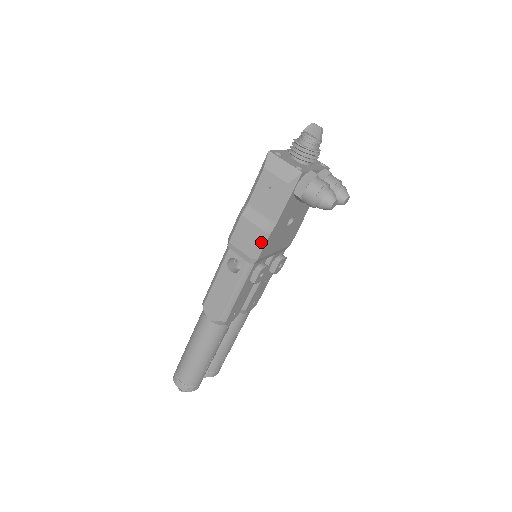
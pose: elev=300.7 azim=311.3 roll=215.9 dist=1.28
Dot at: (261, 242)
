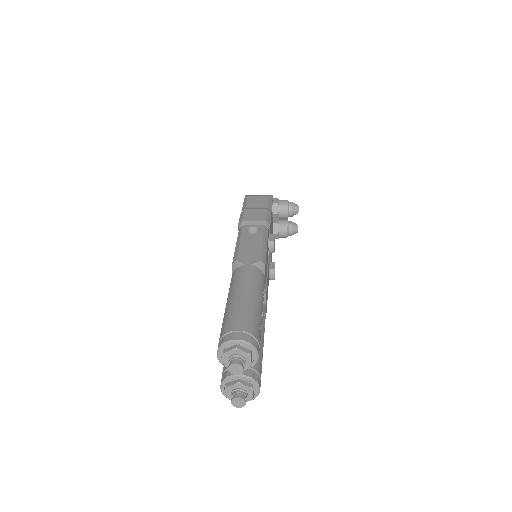
Dot at: (268, 215)
